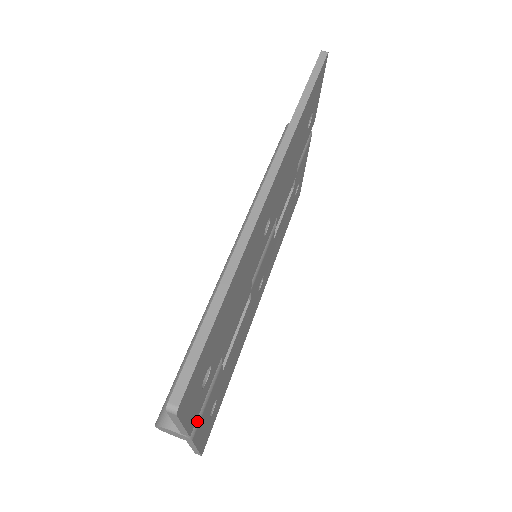
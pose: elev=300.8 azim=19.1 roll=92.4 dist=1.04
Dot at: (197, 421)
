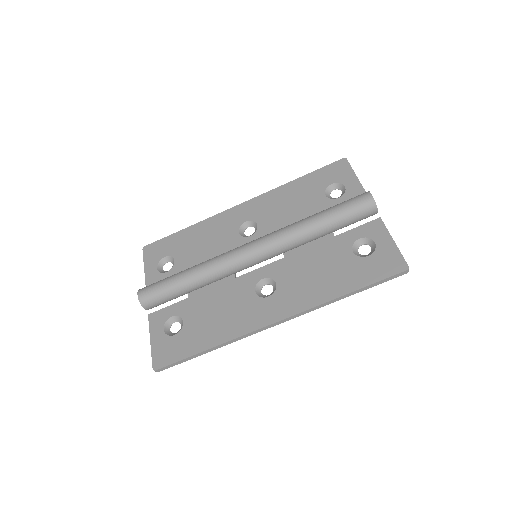
Dot at: occluded
